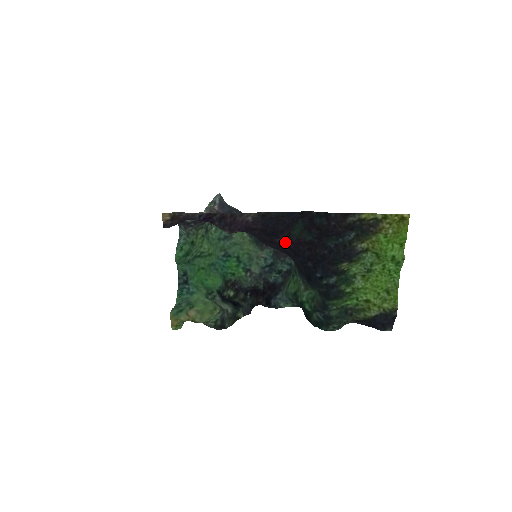
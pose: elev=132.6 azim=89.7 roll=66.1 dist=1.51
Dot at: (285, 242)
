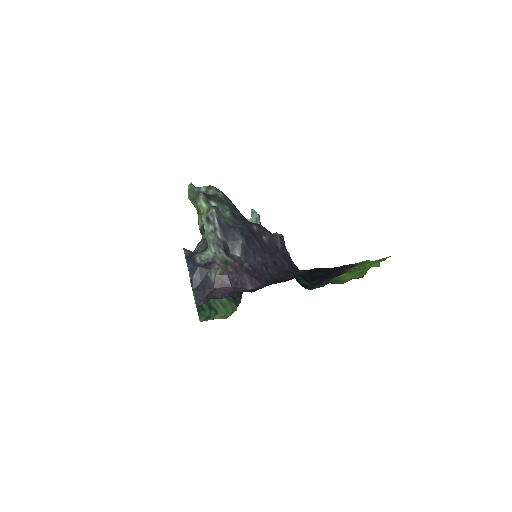
Dot at: occluded
